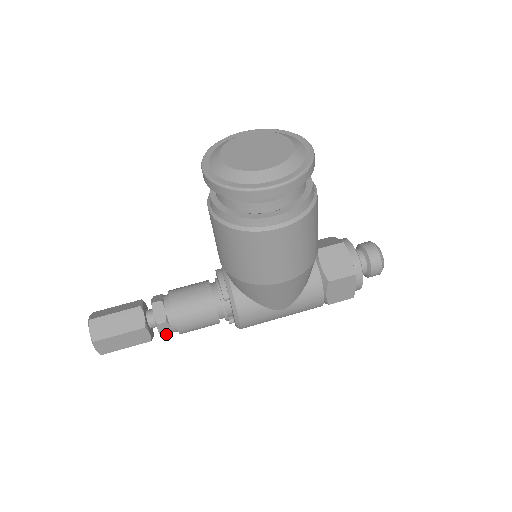
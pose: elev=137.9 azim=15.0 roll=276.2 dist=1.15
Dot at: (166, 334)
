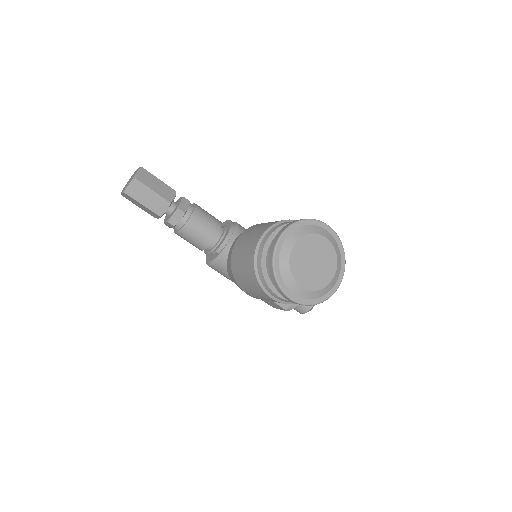
Dot at: (167, 225)
